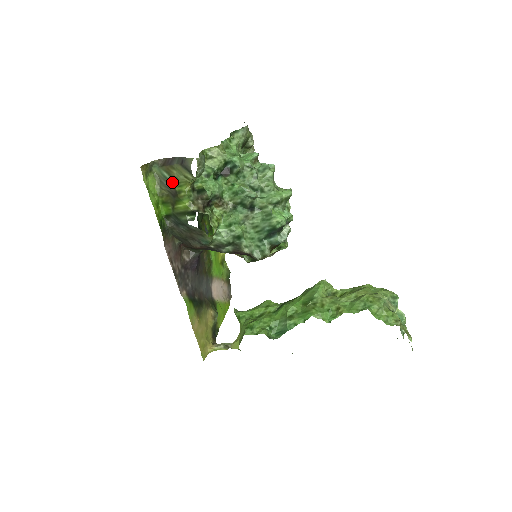
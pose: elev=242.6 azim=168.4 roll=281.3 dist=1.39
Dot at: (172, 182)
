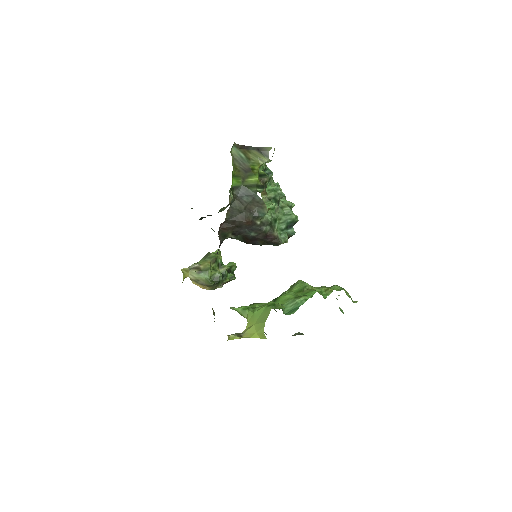
Dot at: (247, 161)
